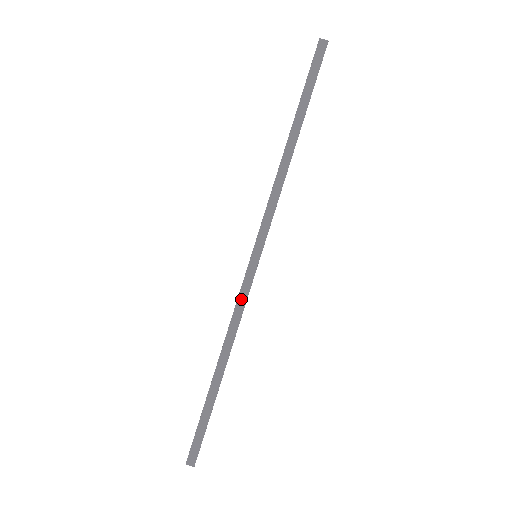
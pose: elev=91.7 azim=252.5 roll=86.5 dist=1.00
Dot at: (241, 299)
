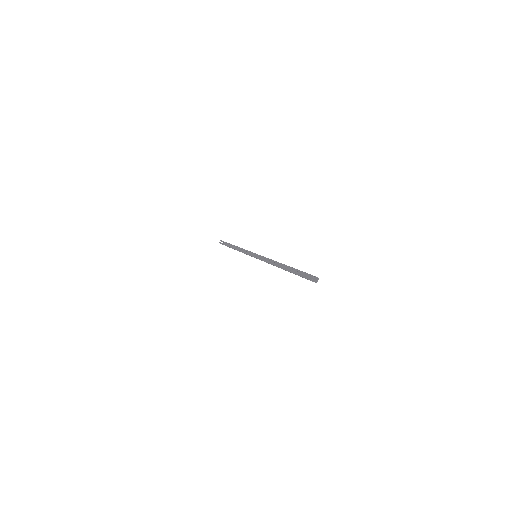
Dot at: occluded
